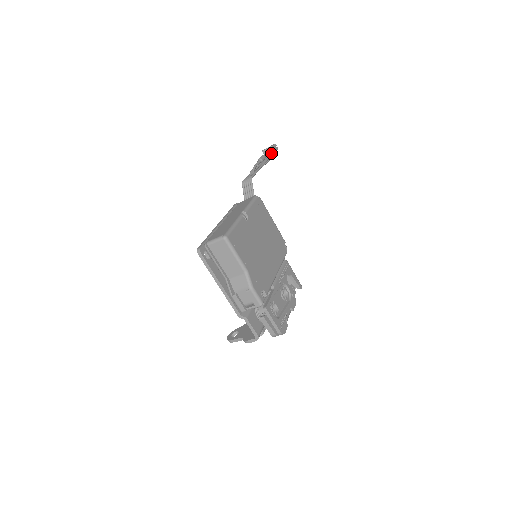
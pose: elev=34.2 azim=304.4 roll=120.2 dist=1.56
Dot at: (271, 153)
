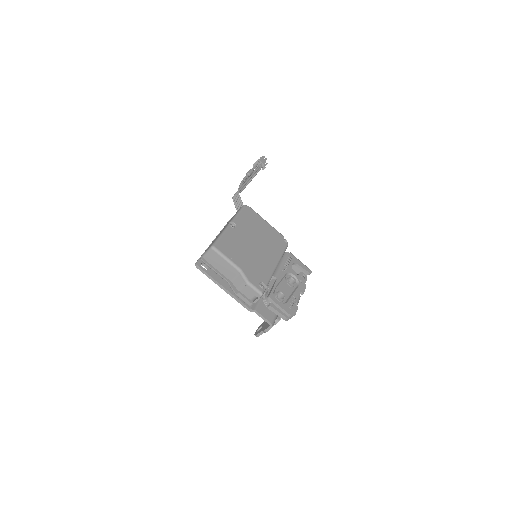
Dot at: (259, 165)
